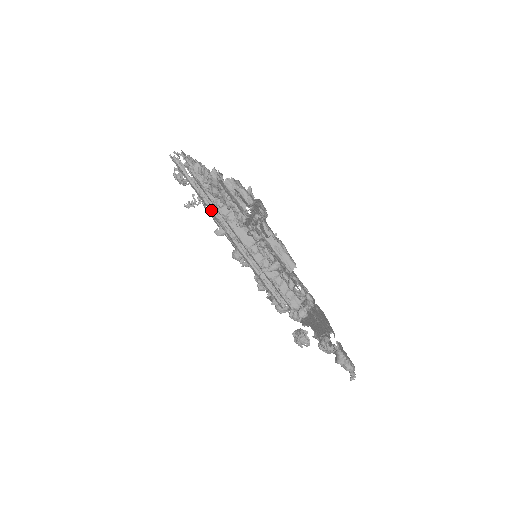
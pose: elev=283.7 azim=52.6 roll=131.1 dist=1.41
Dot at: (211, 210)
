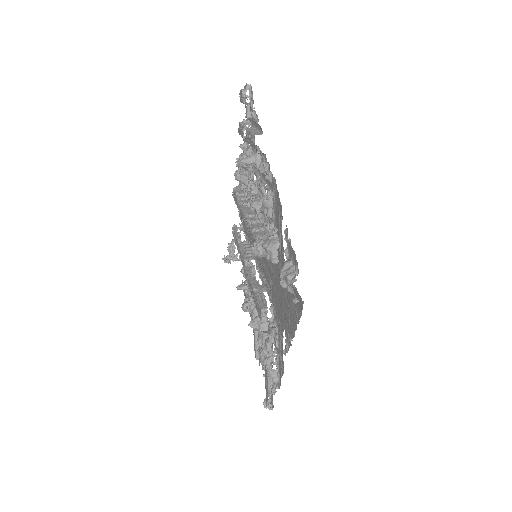
Dot at: (240, 249)
